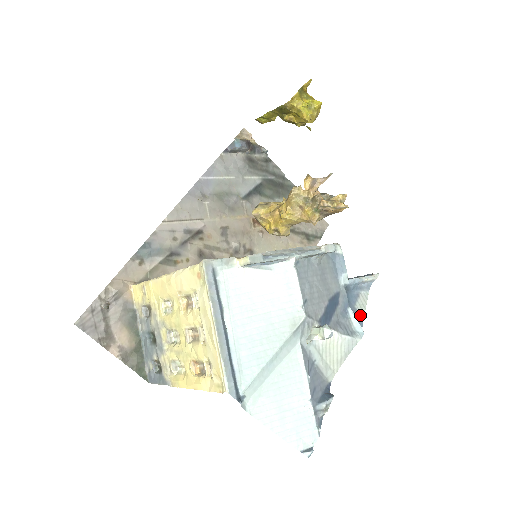
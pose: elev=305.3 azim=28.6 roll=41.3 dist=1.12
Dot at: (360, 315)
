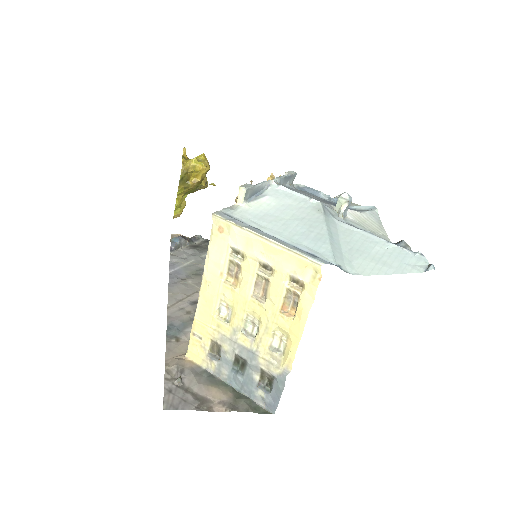
Dot at: occluded
